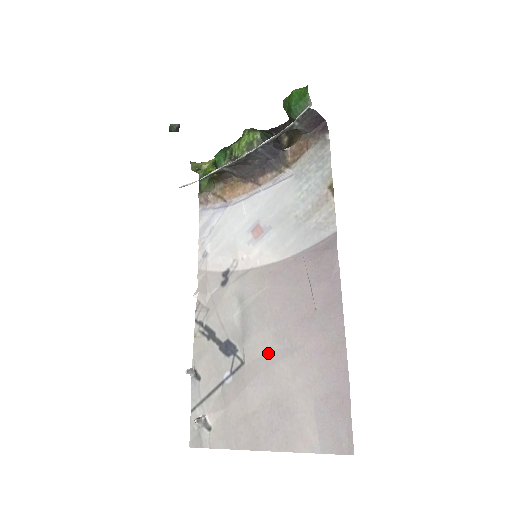
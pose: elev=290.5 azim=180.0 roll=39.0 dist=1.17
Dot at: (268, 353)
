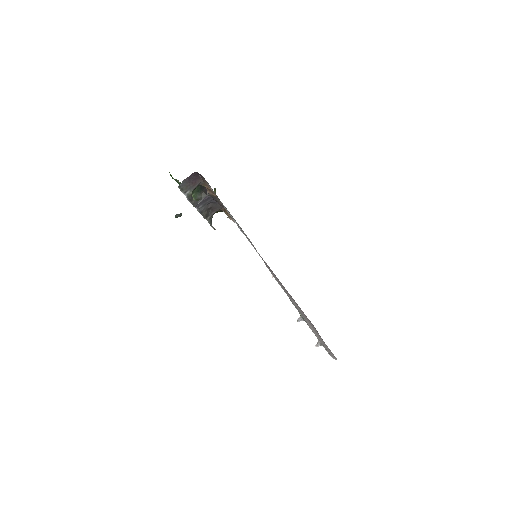
Dot at: occluded
